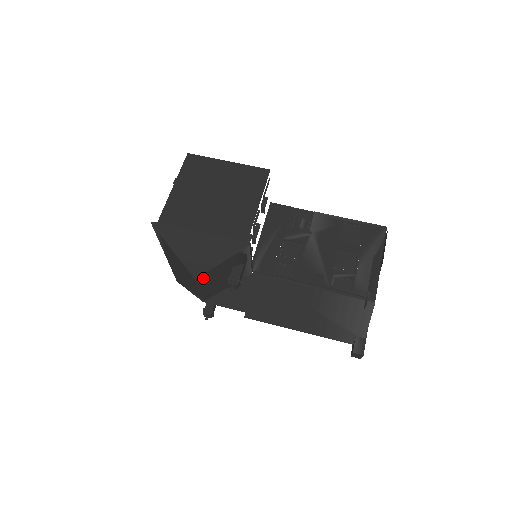
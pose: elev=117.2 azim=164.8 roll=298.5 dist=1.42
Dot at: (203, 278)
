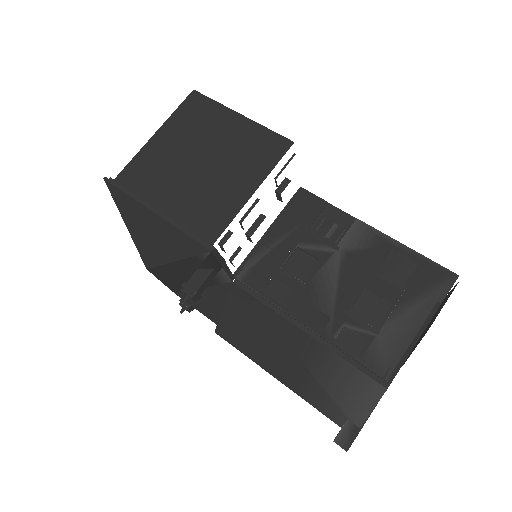
Dot at: (159, 270)
